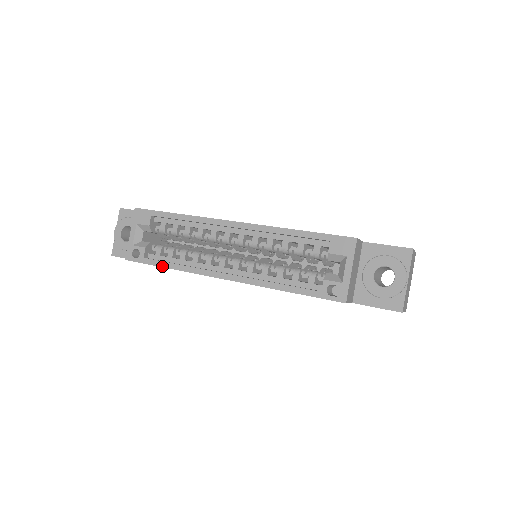
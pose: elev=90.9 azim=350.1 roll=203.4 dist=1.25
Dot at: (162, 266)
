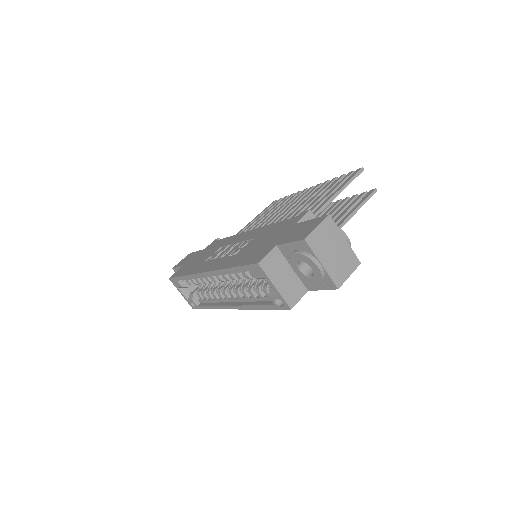
Dot at: occluded
